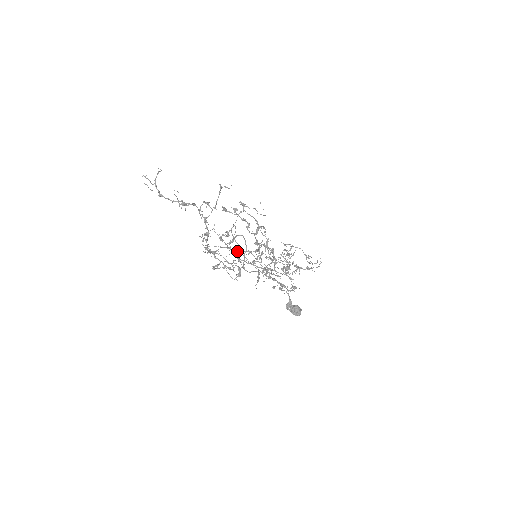
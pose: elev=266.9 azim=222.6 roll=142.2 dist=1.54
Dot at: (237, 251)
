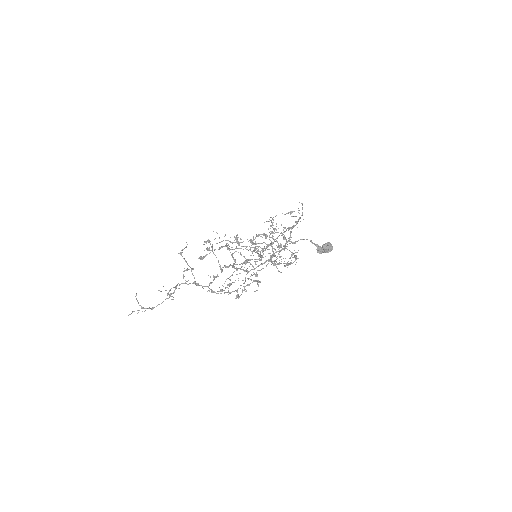
Dot at: occluded
